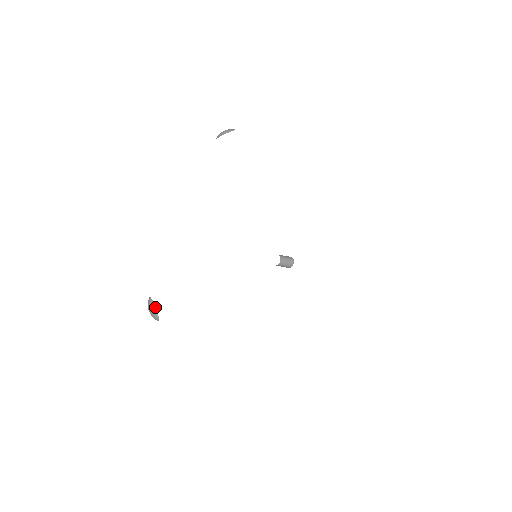
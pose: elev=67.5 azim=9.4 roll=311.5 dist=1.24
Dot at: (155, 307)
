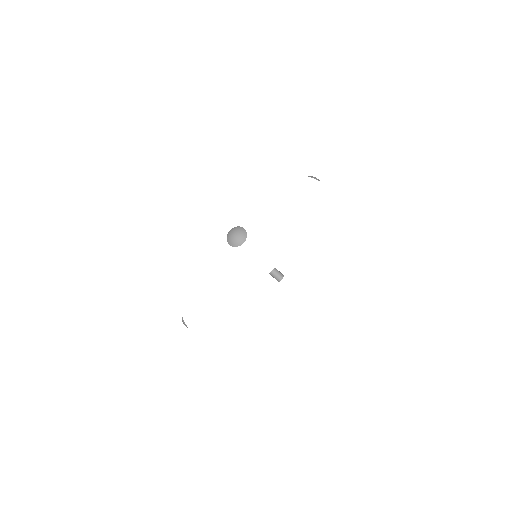
Dot at: (246, 237)
